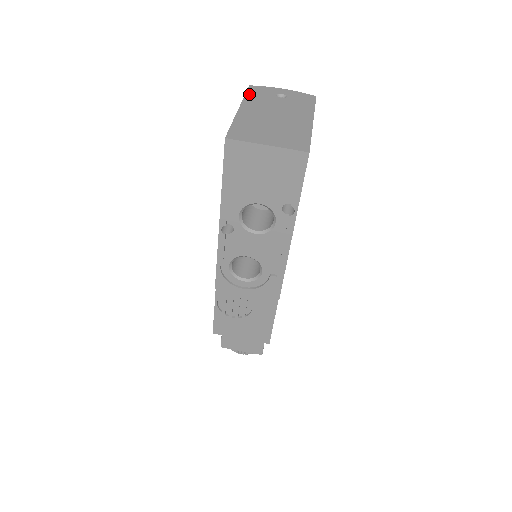
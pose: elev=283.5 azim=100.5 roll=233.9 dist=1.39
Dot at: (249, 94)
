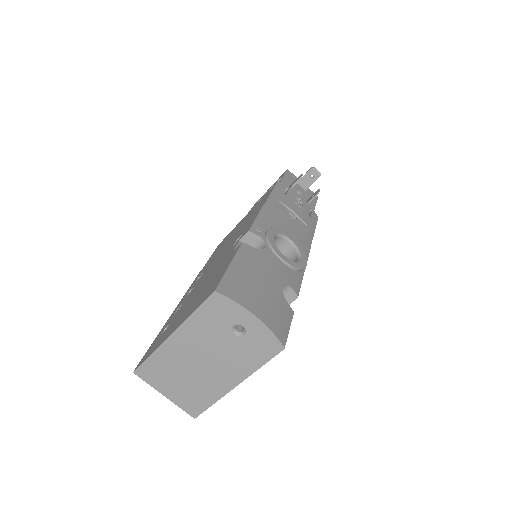
Dot at: (200, 312)
